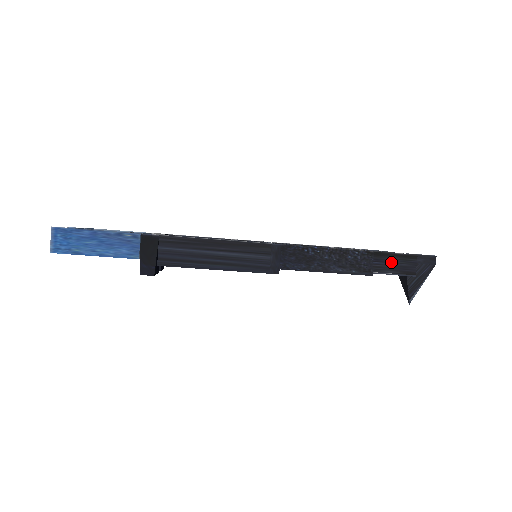
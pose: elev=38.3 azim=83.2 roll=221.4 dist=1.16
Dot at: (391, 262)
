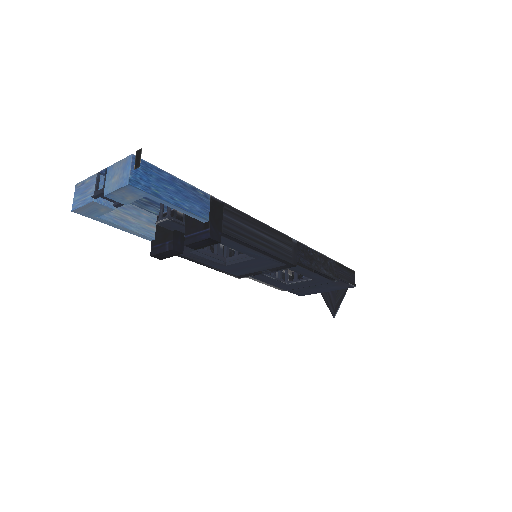
Dot at: (345, 273)
